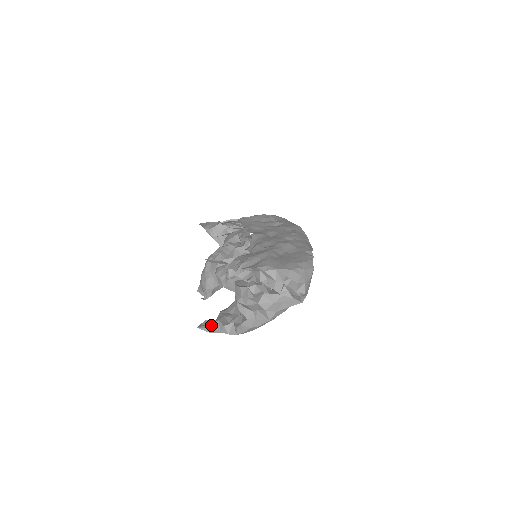
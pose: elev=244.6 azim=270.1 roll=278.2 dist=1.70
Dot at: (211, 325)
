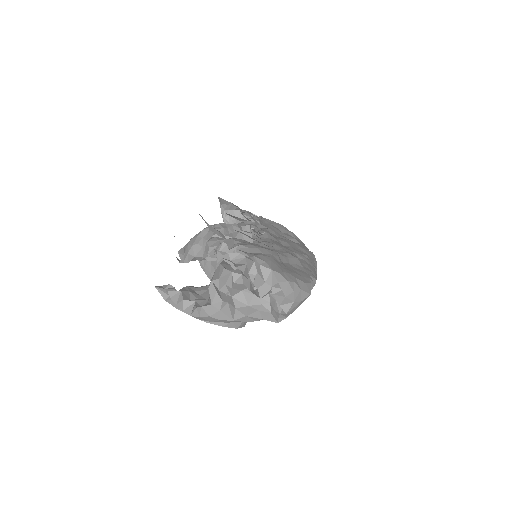
Dot at: (171, 292)
